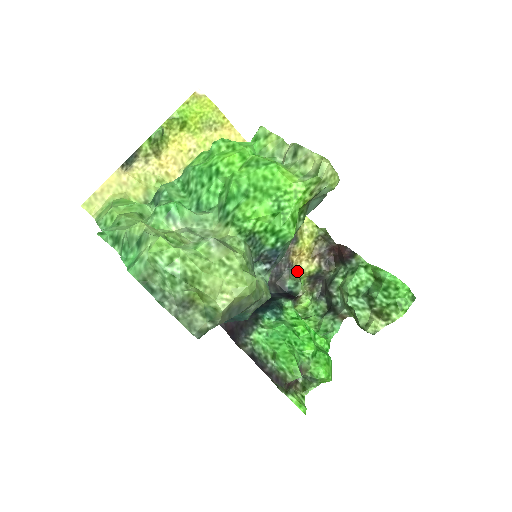
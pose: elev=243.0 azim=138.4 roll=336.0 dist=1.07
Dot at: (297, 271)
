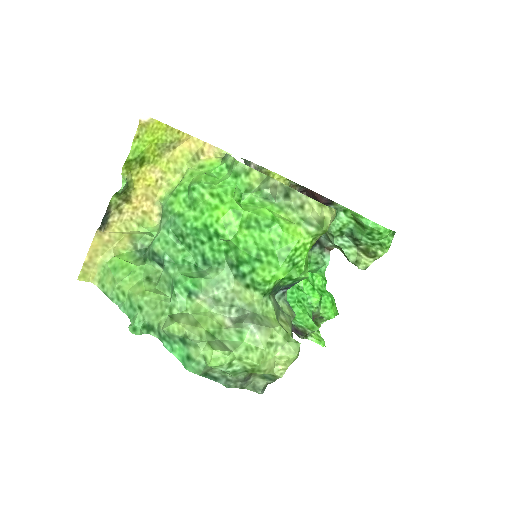
Dot at: occluded
